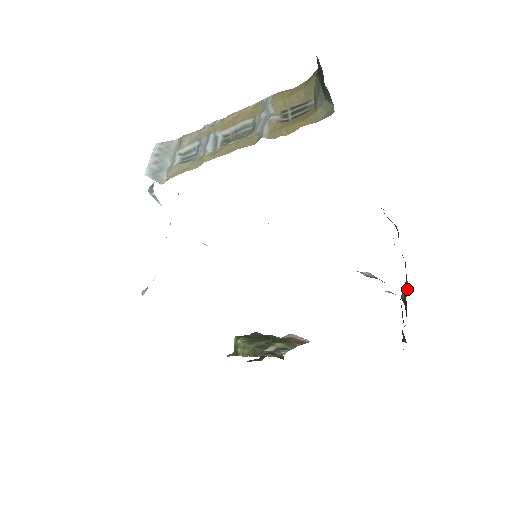
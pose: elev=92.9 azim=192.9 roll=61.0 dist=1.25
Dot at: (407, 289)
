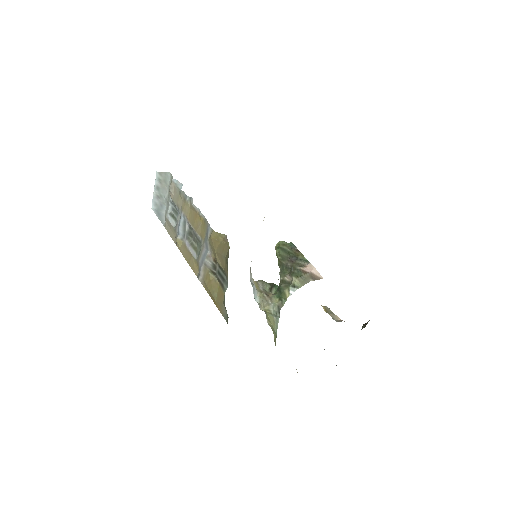
Dot at: occluded
